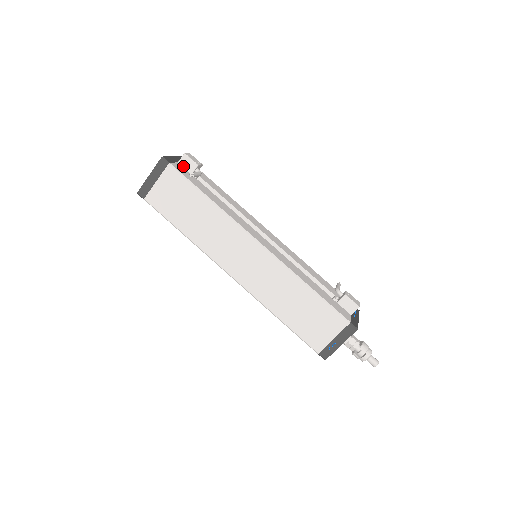
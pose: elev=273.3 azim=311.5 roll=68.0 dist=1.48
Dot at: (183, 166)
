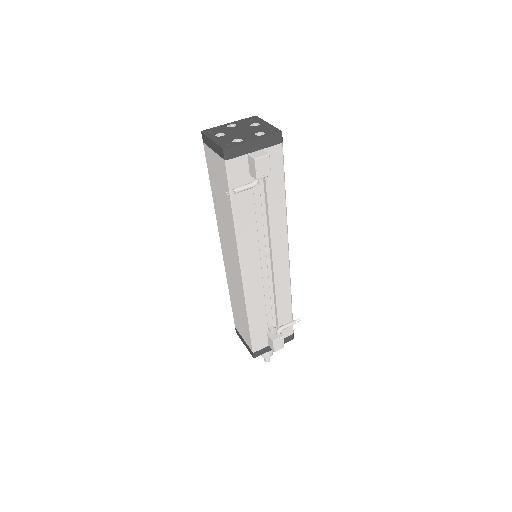
Dot at: (249, 162)
